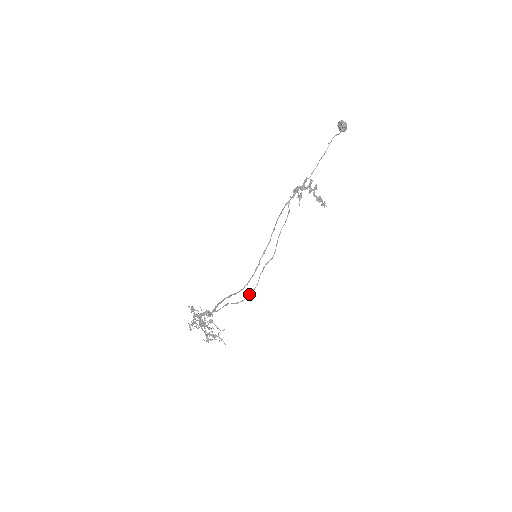
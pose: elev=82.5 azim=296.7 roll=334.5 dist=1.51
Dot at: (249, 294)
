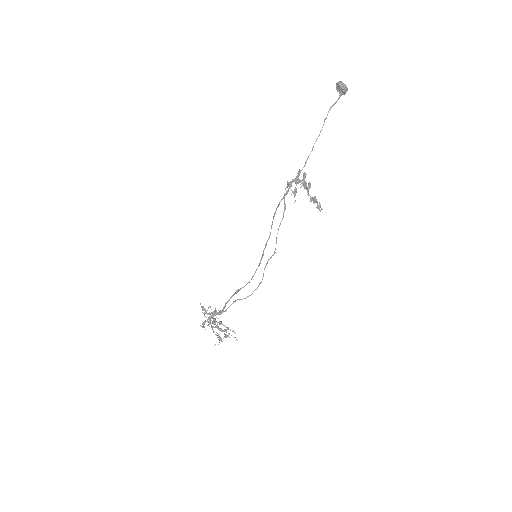
Dot at: (255, 289)
